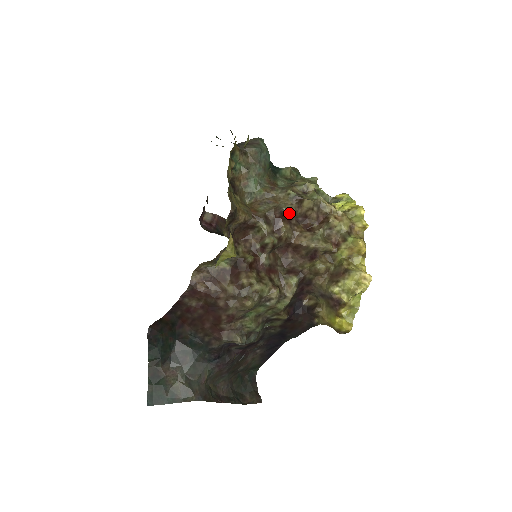
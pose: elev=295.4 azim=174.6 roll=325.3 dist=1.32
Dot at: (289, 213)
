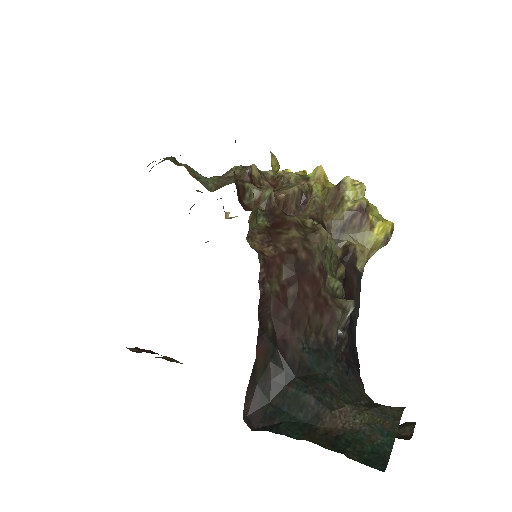
Dot at: occluded
